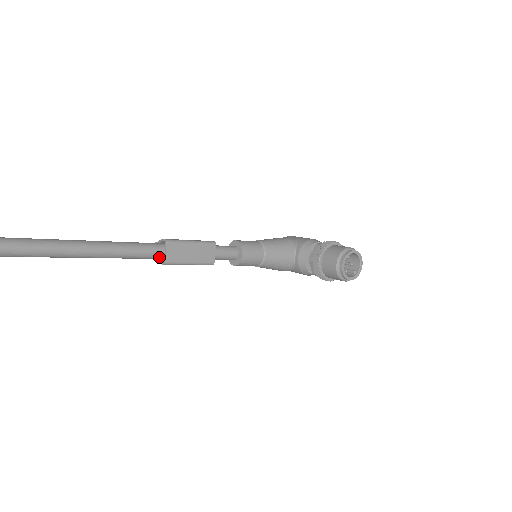
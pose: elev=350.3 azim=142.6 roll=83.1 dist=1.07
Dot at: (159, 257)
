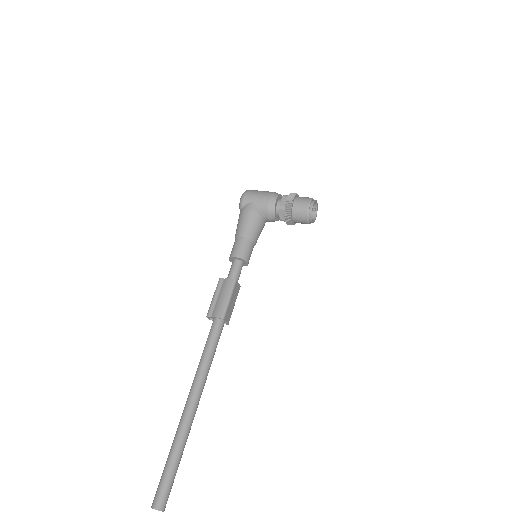
Dot at: (223, 325)
